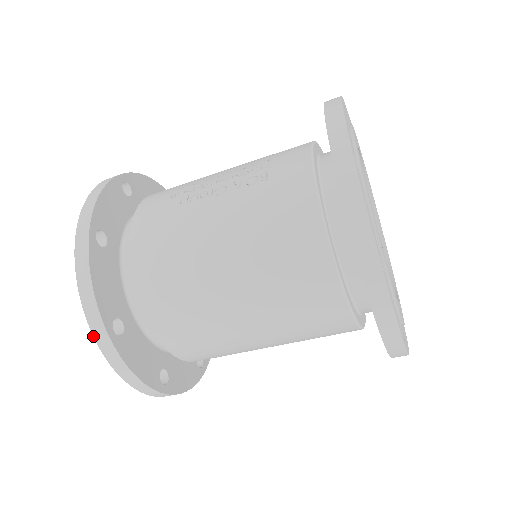
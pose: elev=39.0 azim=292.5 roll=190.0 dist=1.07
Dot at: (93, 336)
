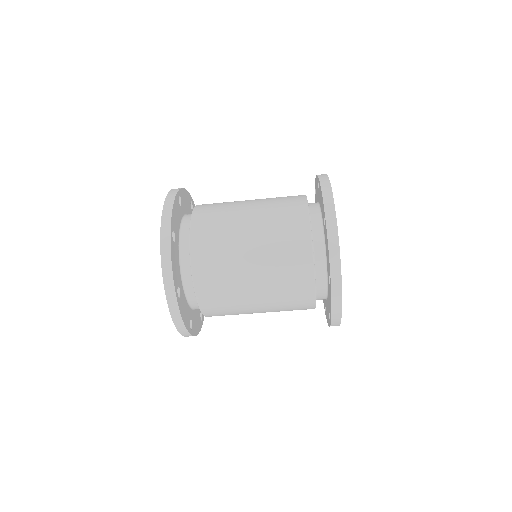
Dot at: (160, 231)
